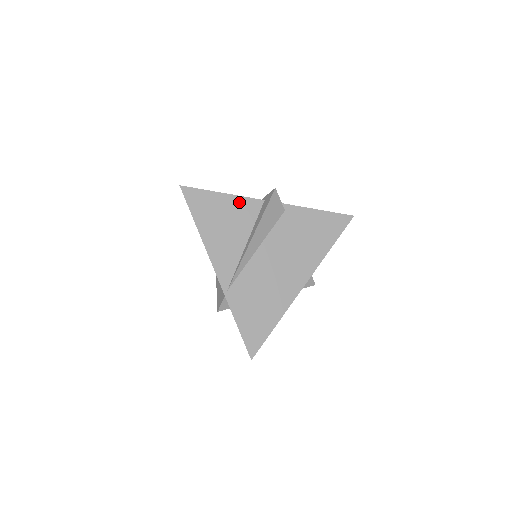
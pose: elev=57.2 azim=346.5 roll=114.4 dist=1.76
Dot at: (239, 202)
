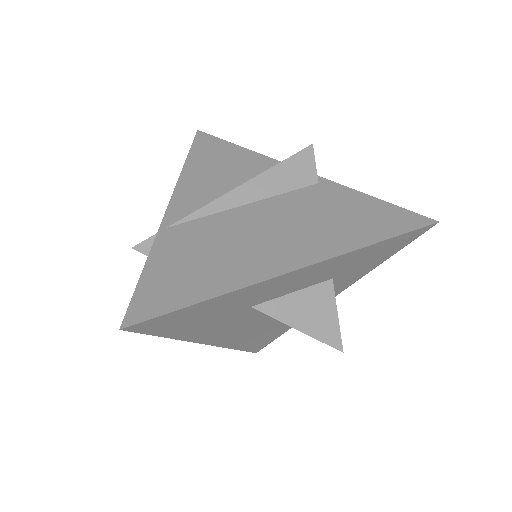
Dot at: (258, 159)
